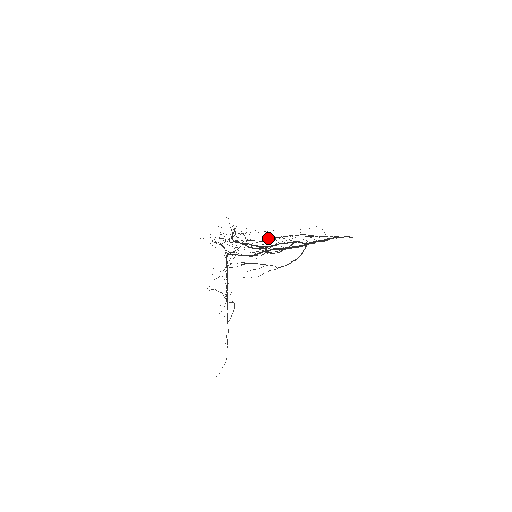
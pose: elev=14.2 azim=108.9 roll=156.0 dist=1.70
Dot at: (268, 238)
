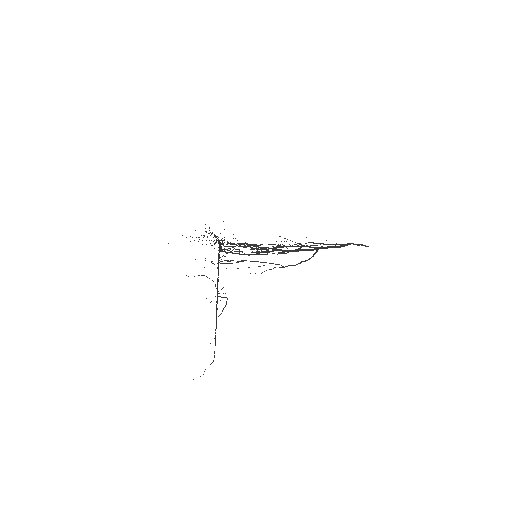
Dot at: occluded
